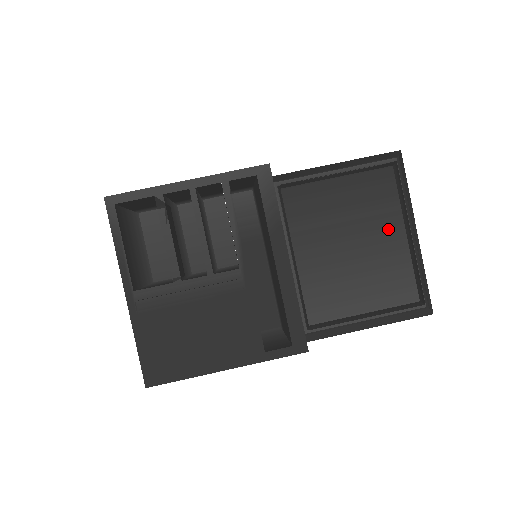
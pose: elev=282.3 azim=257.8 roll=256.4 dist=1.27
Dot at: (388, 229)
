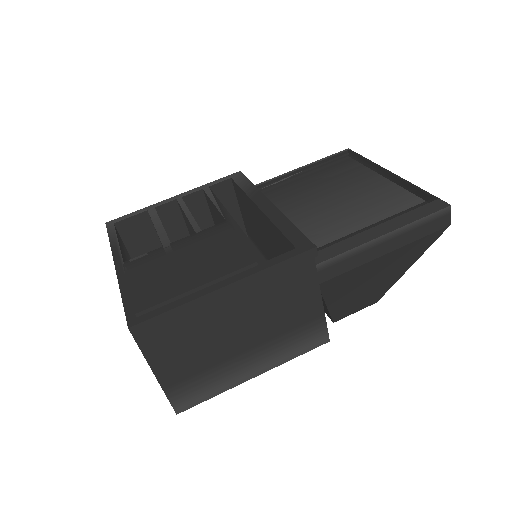
Dot at: (364, 180)
